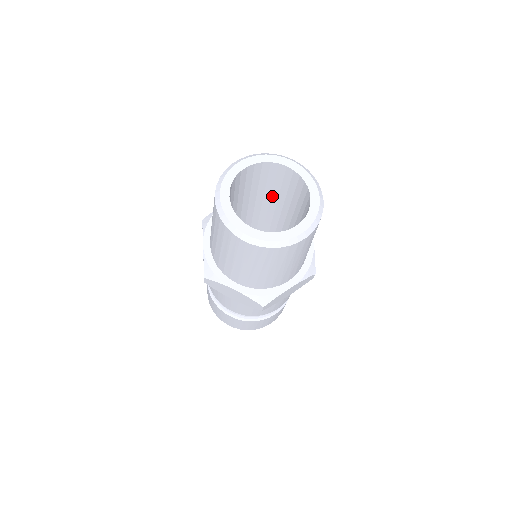
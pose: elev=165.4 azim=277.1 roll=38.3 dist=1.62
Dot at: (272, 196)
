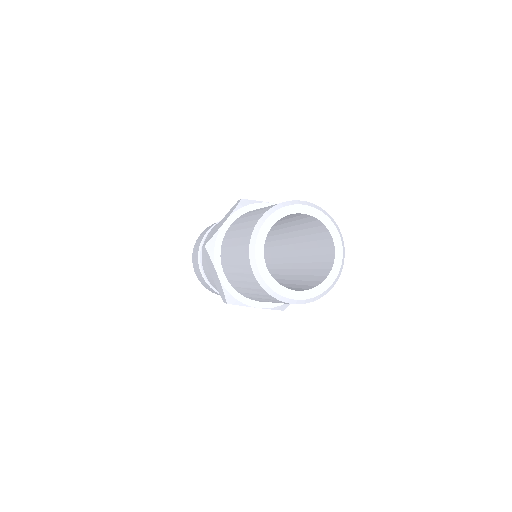
Dot at: occluded
